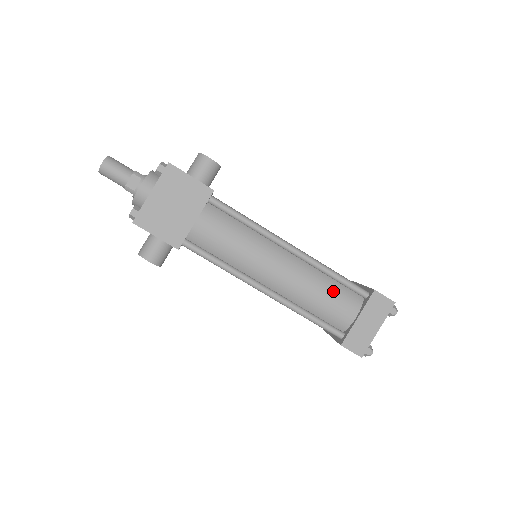
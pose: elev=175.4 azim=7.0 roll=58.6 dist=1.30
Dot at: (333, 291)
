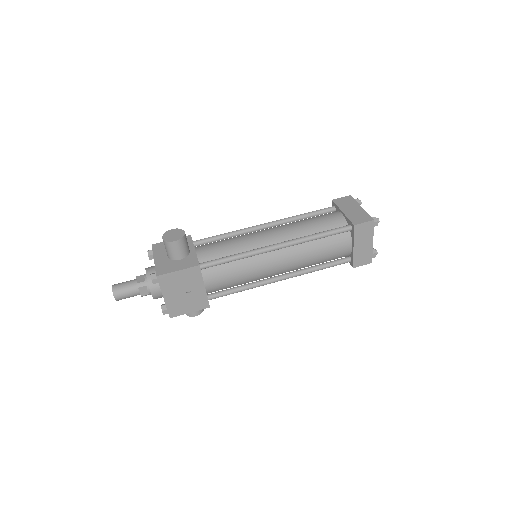
Dot at: (325, 246)
